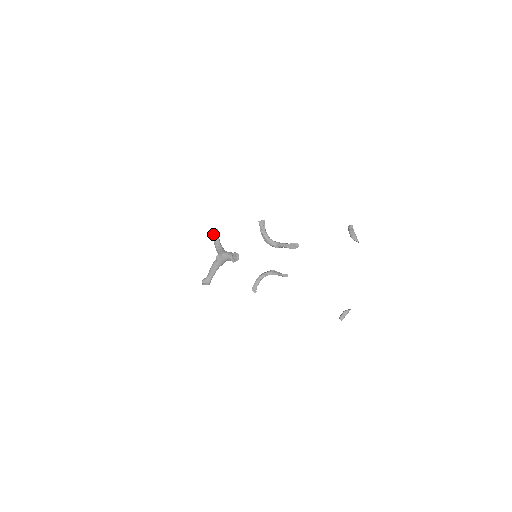
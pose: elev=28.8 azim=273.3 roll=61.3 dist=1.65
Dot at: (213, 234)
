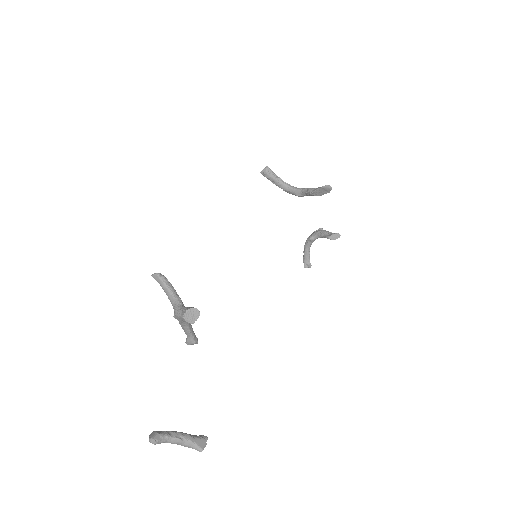
Dot at: occluded
